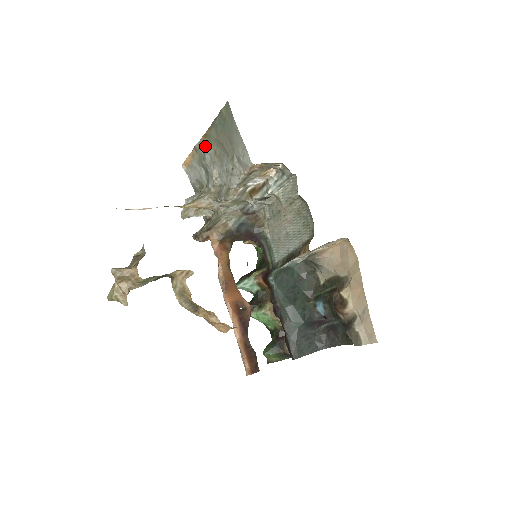
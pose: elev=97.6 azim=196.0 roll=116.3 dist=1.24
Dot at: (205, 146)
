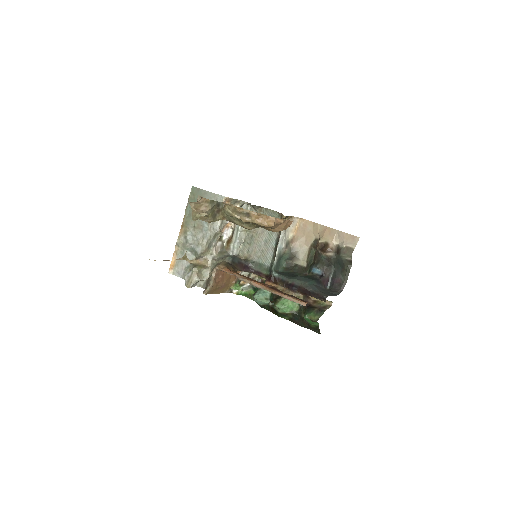
Dot at: (185, 233)
